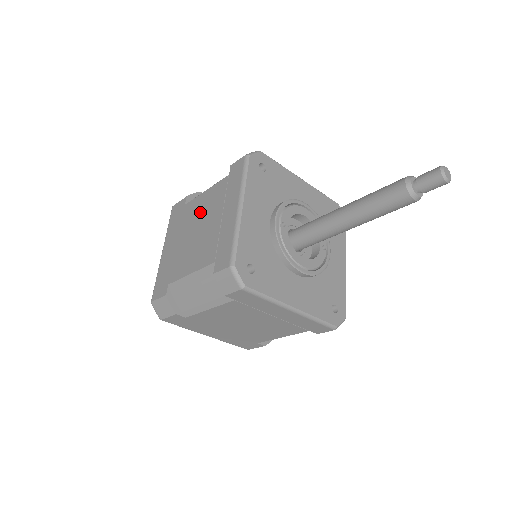
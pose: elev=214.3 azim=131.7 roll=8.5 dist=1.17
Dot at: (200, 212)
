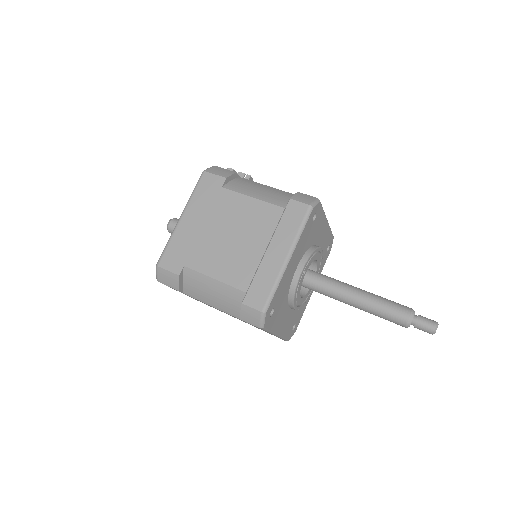
Dot at: (241, 218)
